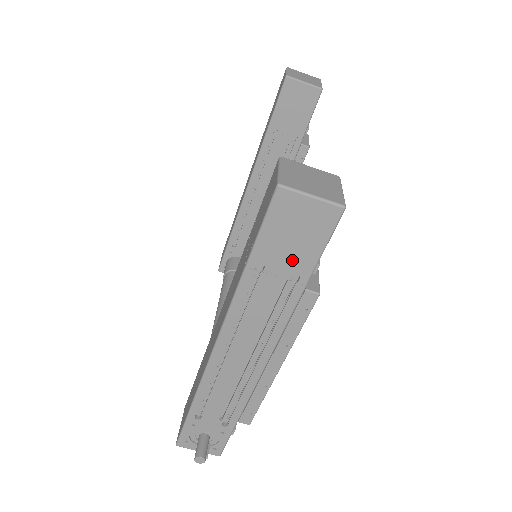
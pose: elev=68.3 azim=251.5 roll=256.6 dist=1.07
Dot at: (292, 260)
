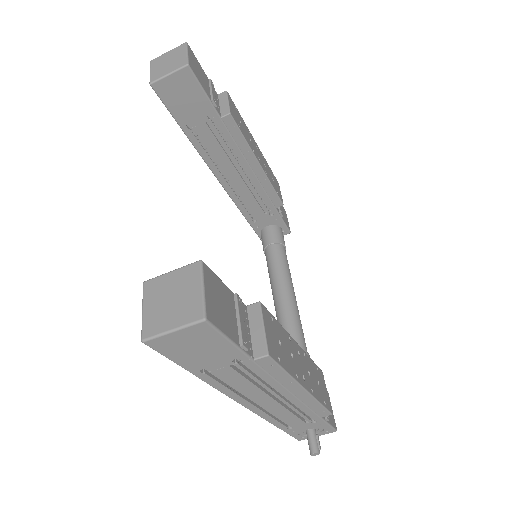
Dot at: (218, 357)
